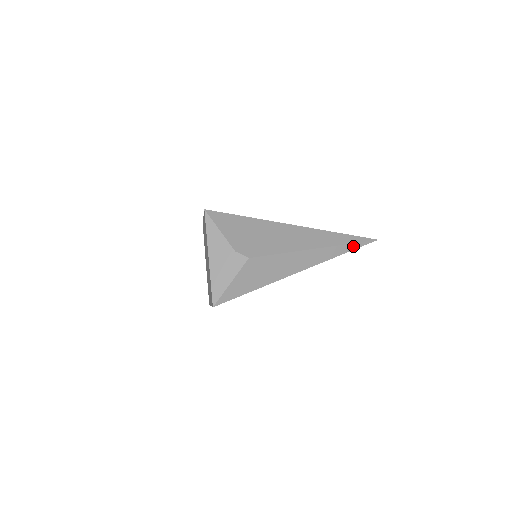
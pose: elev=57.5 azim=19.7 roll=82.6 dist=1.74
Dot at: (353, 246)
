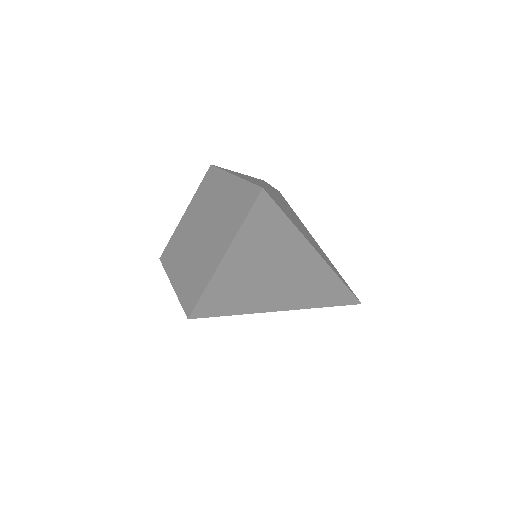
Dot at: (348, 287)
